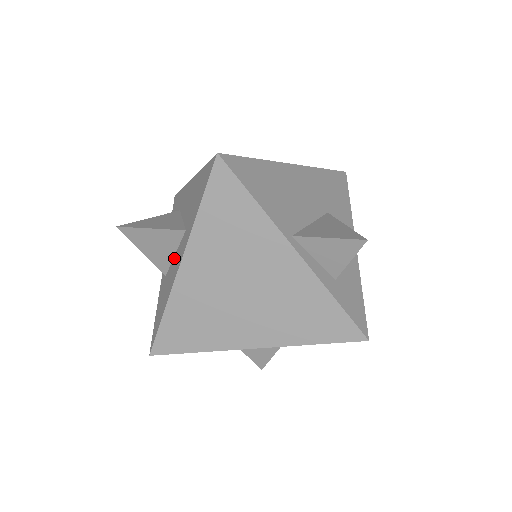
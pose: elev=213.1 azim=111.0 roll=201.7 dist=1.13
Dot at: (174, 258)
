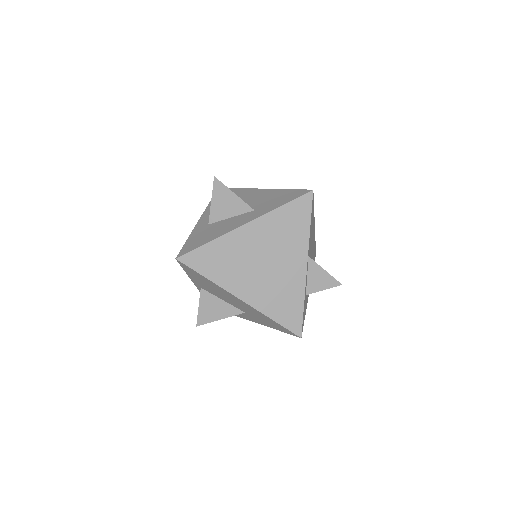
Dot at: (230, 219)
